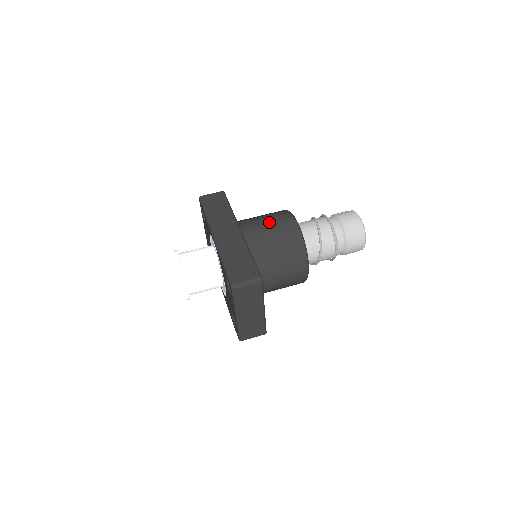
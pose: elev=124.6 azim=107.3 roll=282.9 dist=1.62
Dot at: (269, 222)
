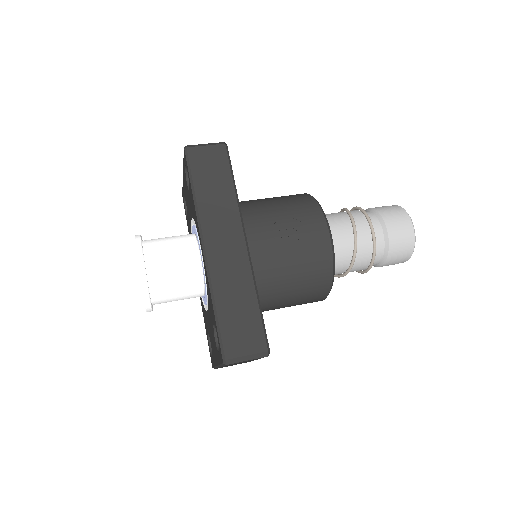
Dot at: (291, 233)
